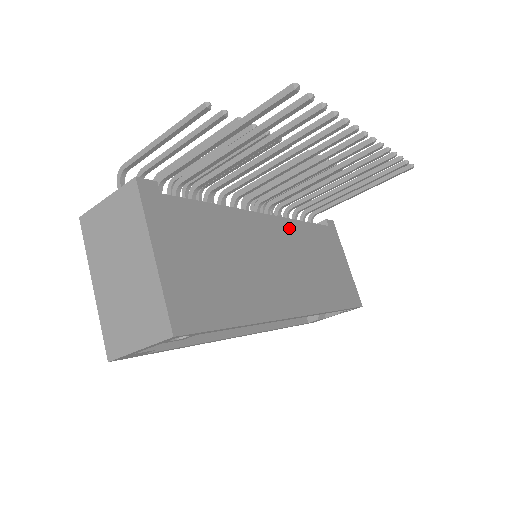
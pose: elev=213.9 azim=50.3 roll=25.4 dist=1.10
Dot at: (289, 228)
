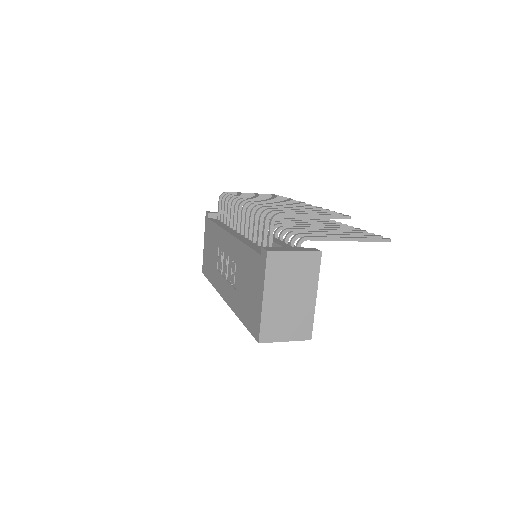
Dot at: occluded
